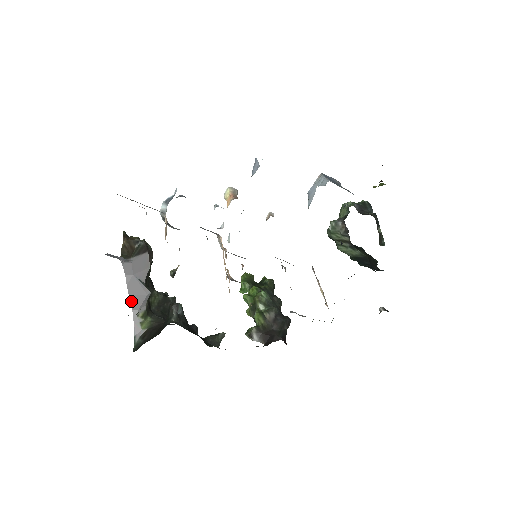
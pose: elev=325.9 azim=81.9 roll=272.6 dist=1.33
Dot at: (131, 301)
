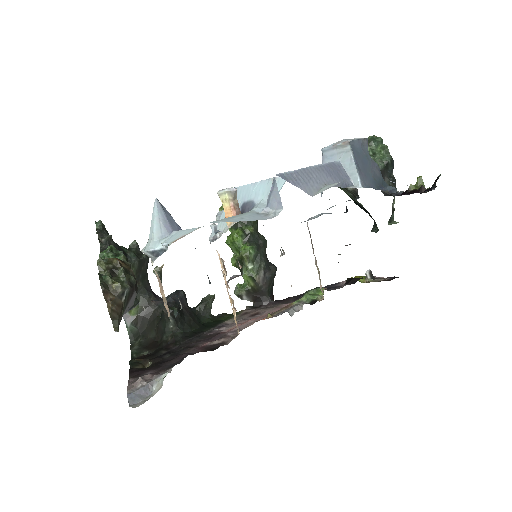
Dot at: occluded
